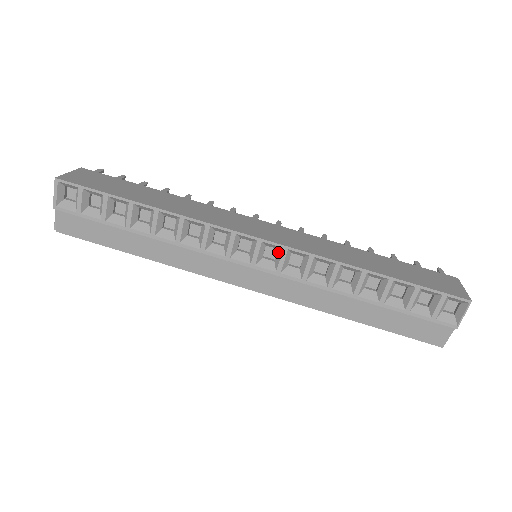
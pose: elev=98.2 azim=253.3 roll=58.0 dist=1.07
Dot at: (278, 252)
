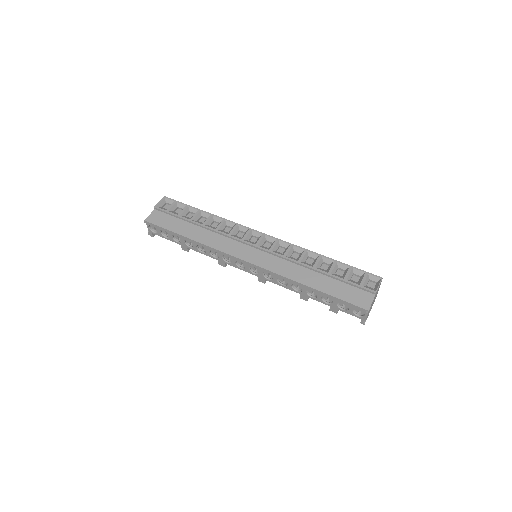
Dot at: (272, 243)
